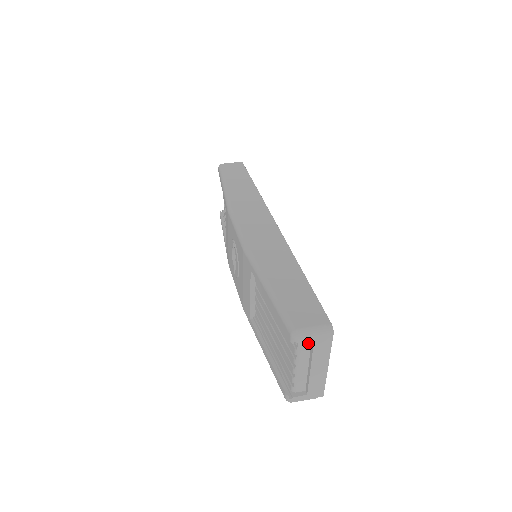
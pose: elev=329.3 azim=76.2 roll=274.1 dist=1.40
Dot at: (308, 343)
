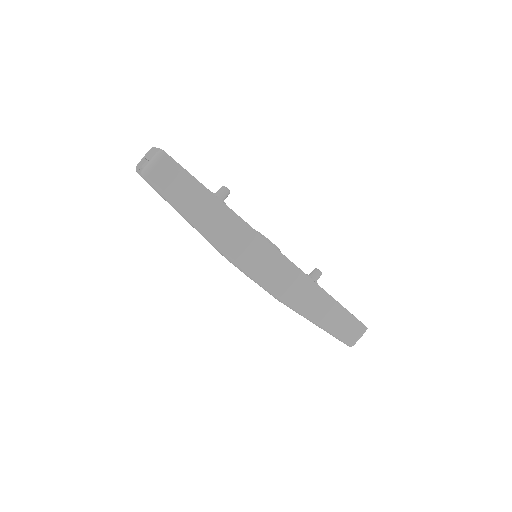
Dot at: occluded
